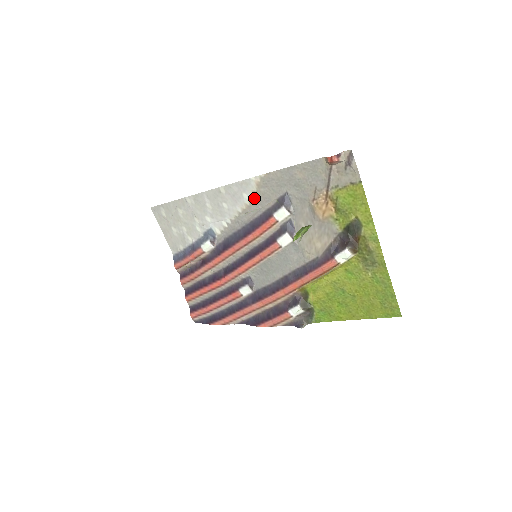
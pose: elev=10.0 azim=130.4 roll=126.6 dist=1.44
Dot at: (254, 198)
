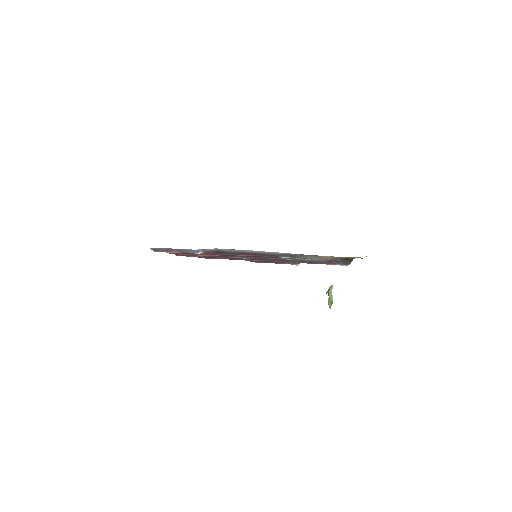
Dot at: occluded
